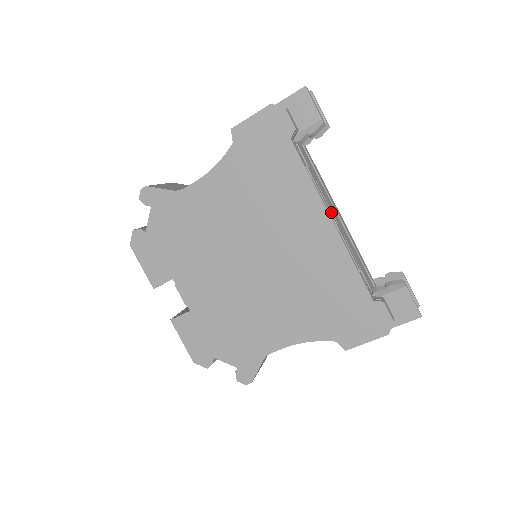
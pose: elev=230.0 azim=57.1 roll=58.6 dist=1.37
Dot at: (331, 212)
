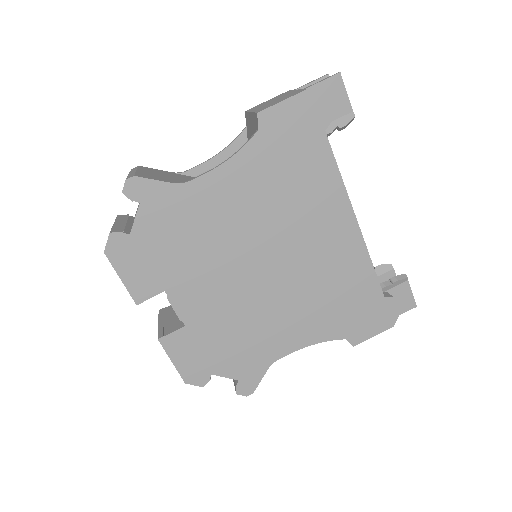
Dot at: occluded
